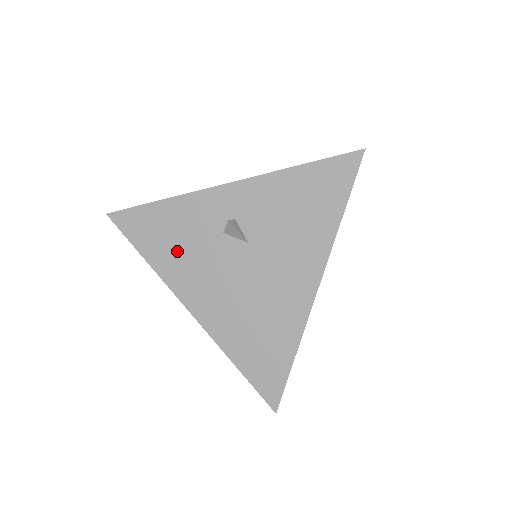
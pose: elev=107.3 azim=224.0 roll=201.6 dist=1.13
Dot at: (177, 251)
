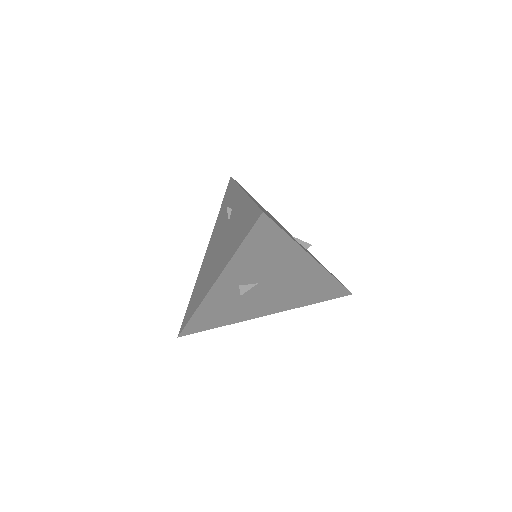
Dot at: (230, 313)
